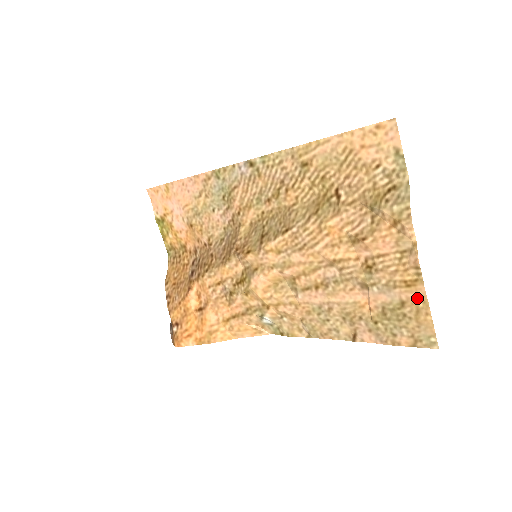
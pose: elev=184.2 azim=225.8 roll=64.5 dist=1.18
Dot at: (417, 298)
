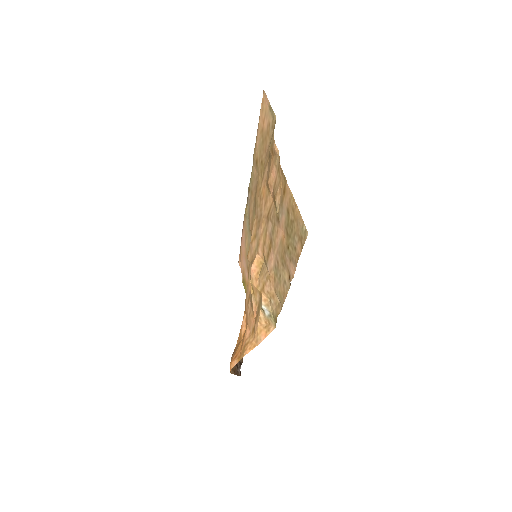
Dot at: (289, 198)
